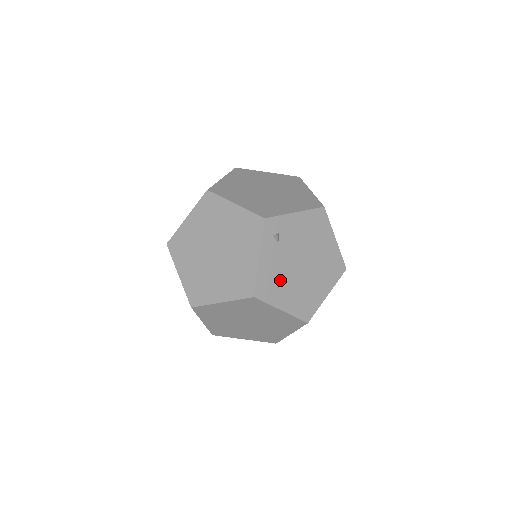
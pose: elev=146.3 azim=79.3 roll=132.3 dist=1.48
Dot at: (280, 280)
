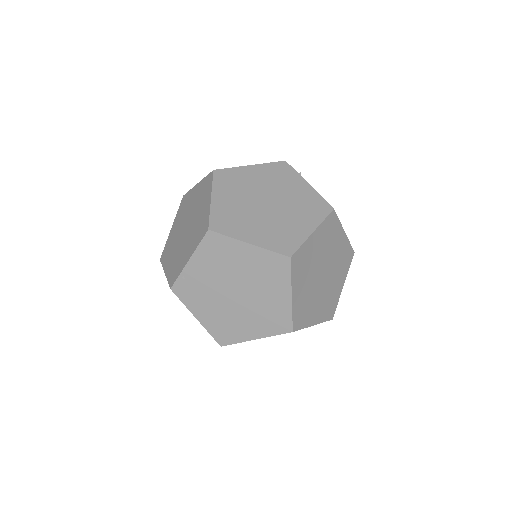
Dot at: occluded
